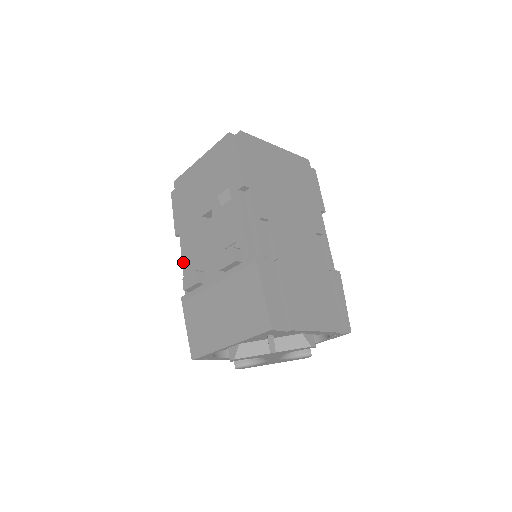
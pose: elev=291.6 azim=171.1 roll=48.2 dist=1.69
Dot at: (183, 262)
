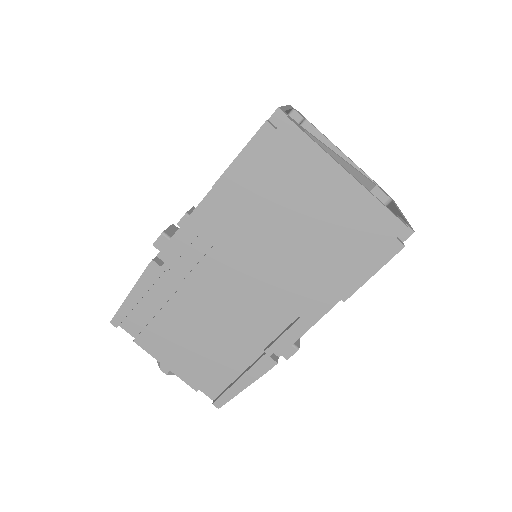
Dot at: occluded
